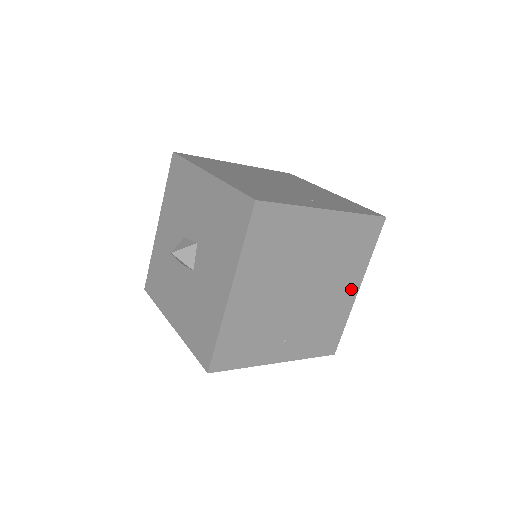
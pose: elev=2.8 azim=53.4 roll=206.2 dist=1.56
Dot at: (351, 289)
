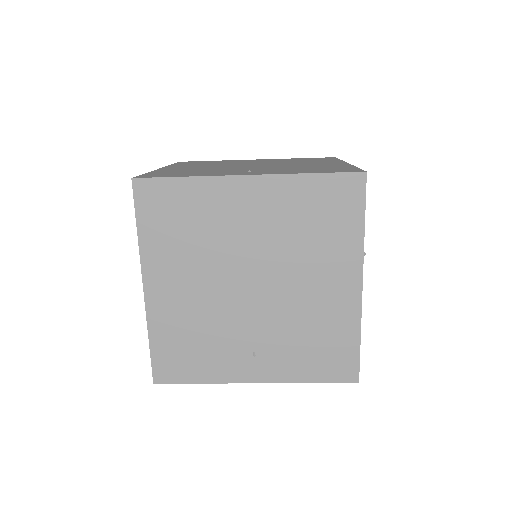
Dot at: (345, 284)
